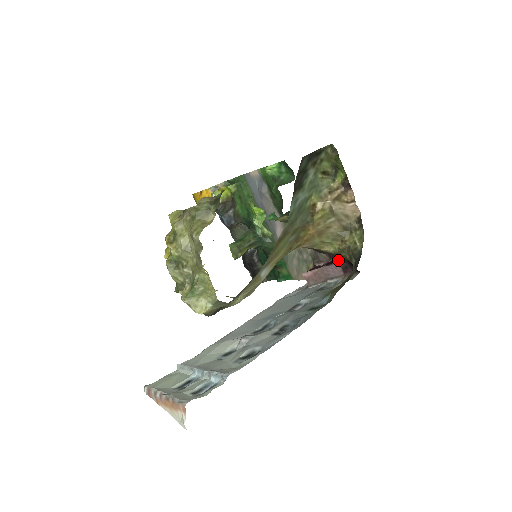
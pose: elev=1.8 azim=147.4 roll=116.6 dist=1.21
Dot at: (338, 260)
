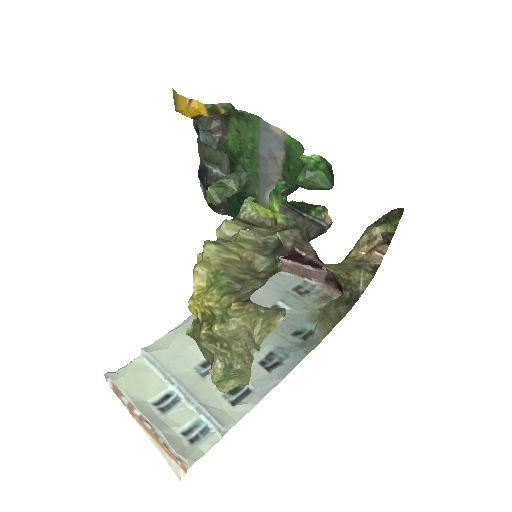
Dot at: (326, 269)
